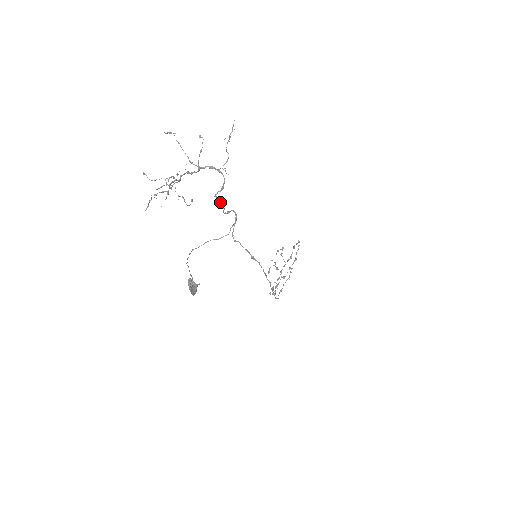
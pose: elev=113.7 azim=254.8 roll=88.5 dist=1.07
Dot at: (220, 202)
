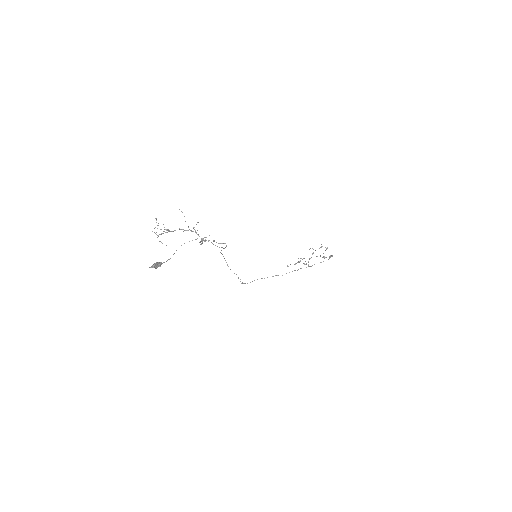
Dot at: occluded
